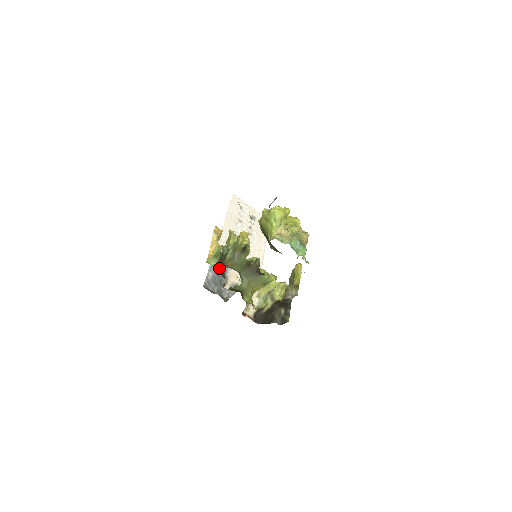
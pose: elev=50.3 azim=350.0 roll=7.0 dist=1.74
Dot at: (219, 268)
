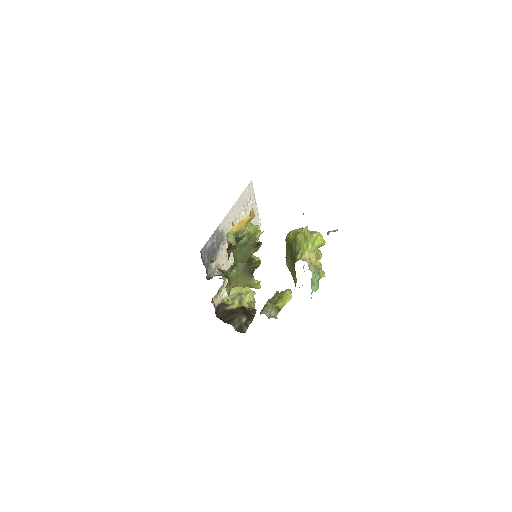
Dot at: (229, 247)
